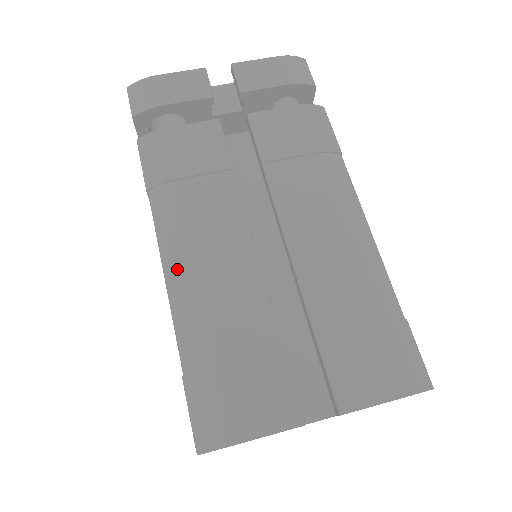
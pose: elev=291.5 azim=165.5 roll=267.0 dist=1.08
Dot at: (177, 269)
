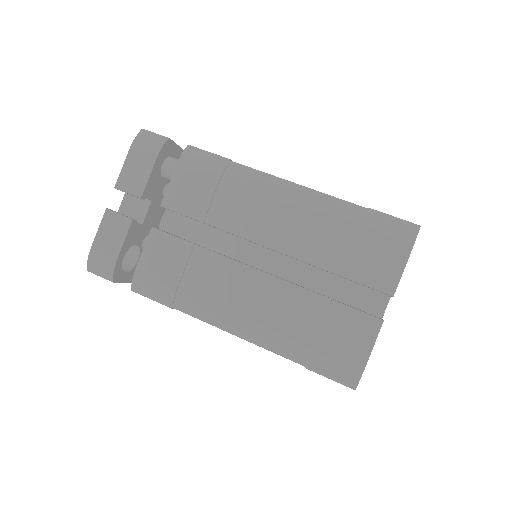
Dot at: (238, 327)
